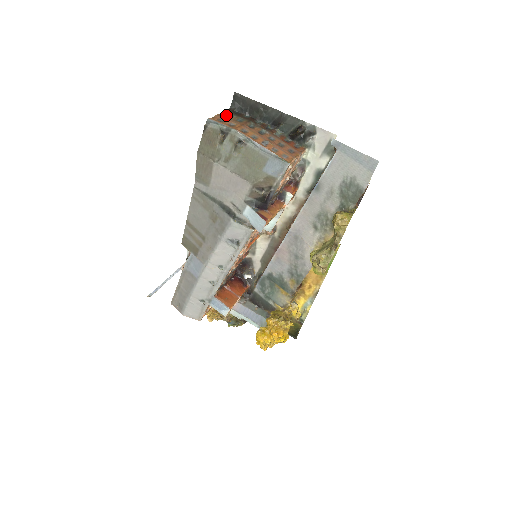
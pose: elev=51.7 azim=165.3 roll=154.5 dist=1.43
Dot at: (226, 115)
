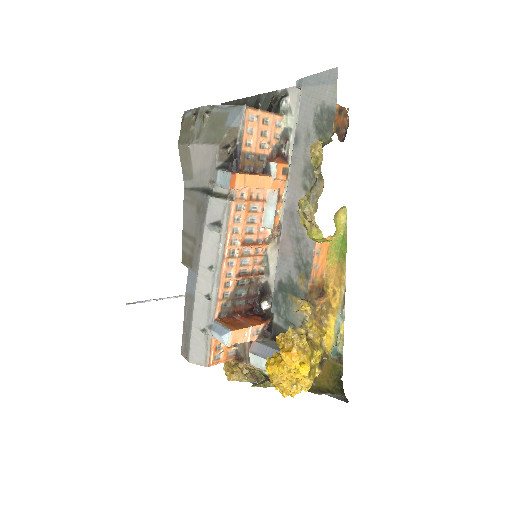
Dot at: occluded
